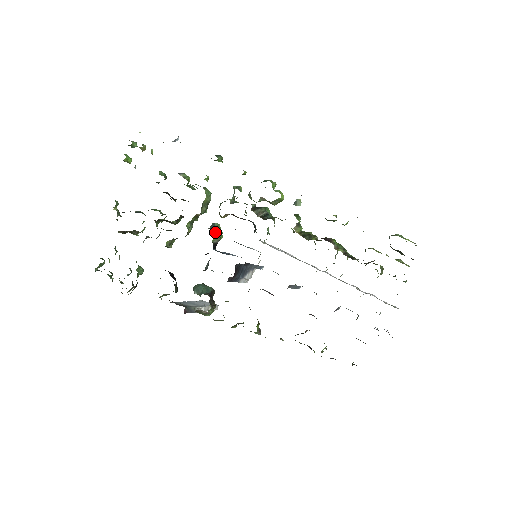
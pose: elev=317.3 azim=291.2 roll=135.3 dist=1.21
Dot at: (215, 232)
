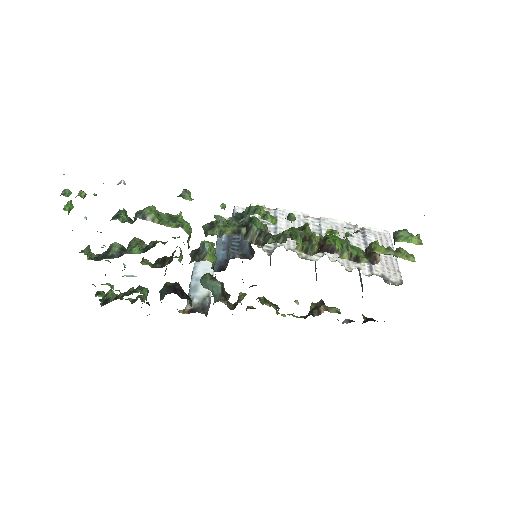
Dot at: (210, 258)
